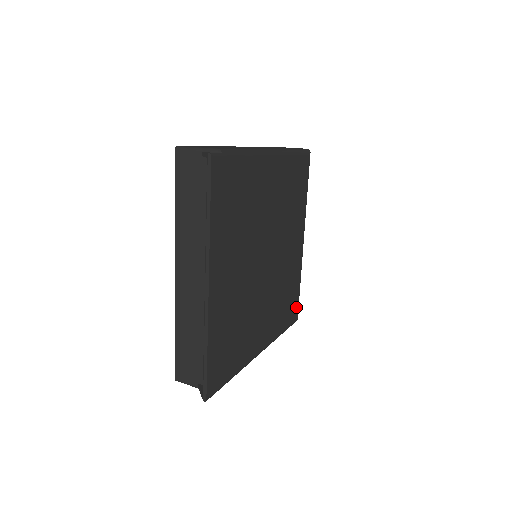
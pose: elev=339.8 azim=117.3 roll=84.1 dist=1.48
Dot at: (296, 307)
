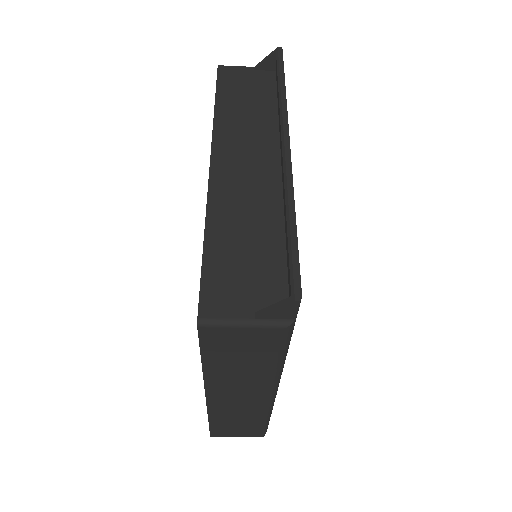
Dot at: occluded
